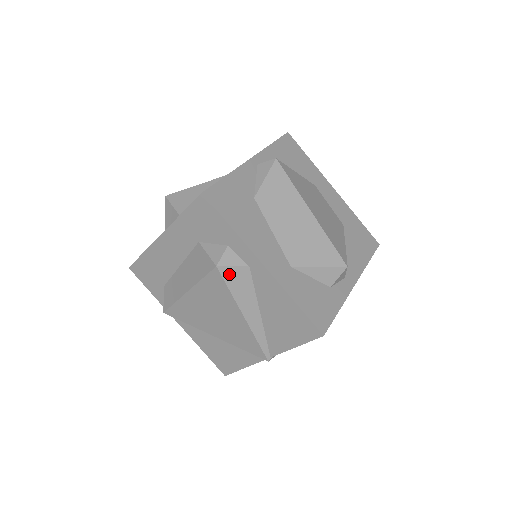
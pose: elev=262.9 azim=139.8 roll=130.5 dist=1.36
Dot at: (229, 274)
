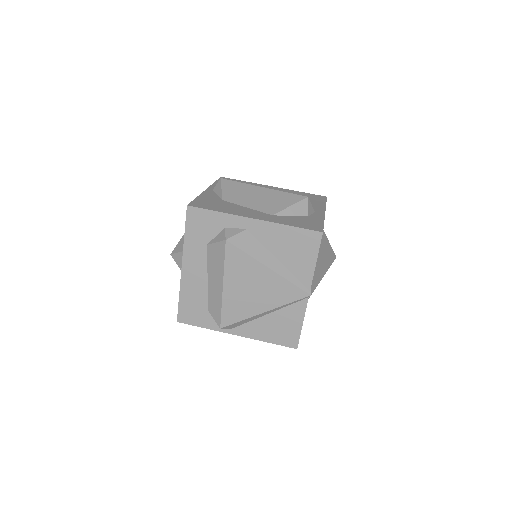
Dot at: (237, 241)
